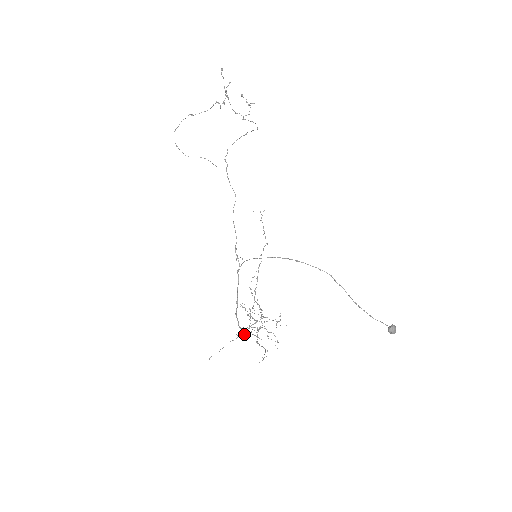
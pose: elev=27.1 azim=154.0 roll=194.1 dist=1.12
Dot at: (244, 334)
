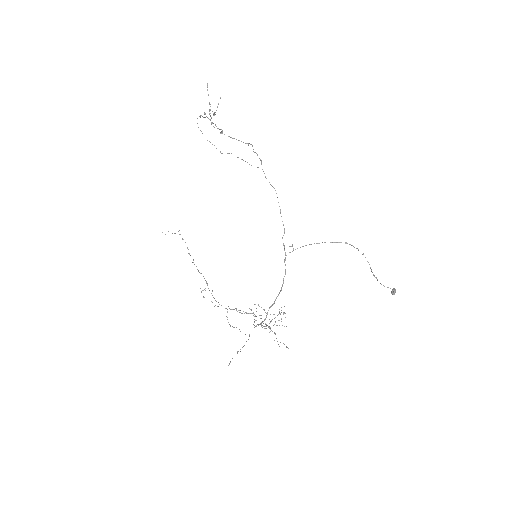
Dot at: (265, 328)
